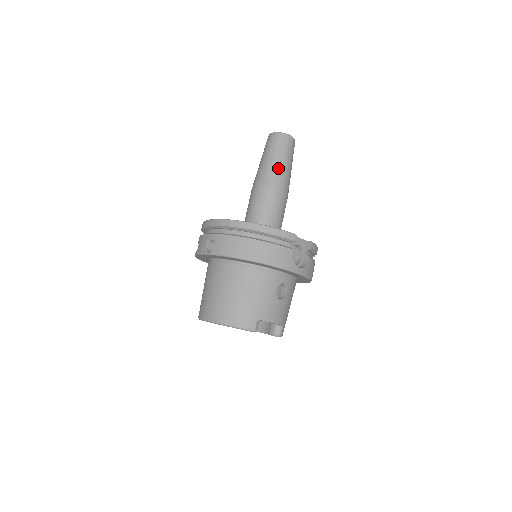
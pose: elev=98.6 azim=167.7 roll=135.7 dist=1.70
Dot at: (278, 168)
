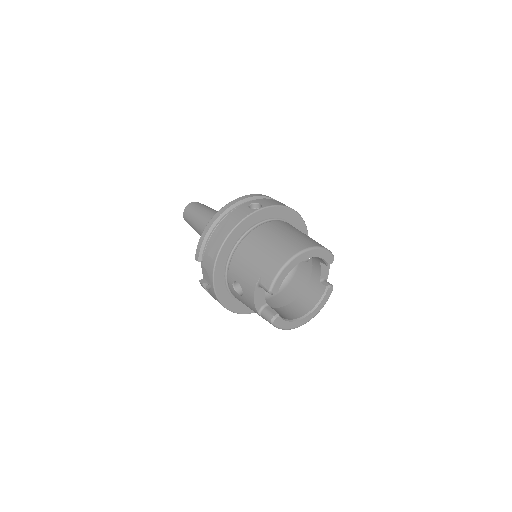
Dot at: occluded
